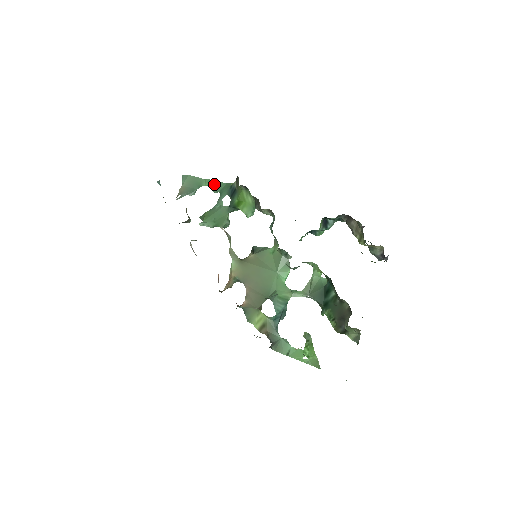
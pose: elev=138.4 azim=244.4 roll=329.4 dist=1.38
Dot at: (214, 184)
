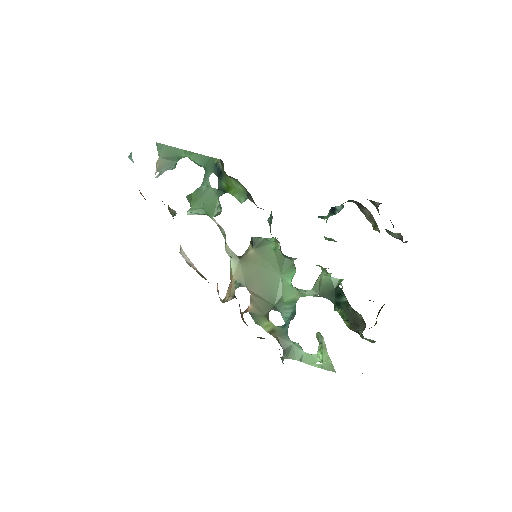
Dot at: (196, 157)
